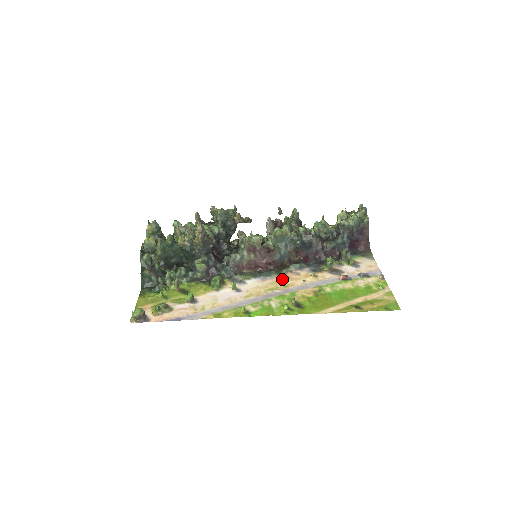
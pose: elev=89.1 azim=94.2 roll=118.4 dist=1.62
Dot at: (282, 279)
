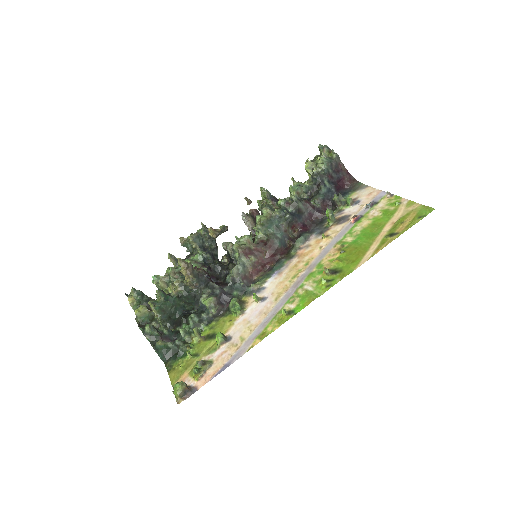
Dot at: (297, 260)
